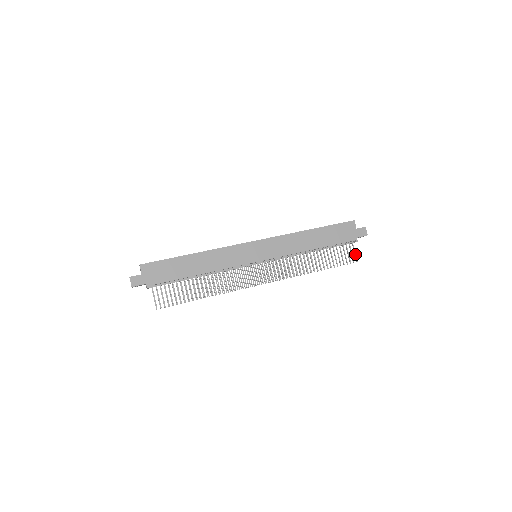
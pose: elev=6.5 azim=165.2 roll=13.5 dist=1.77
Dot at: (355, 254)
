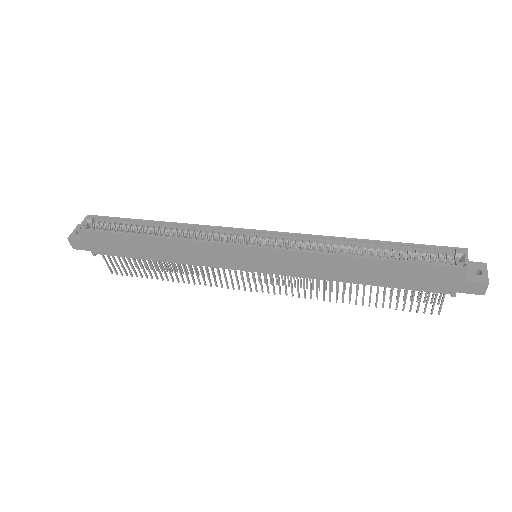
Dot at: (441, 306)
